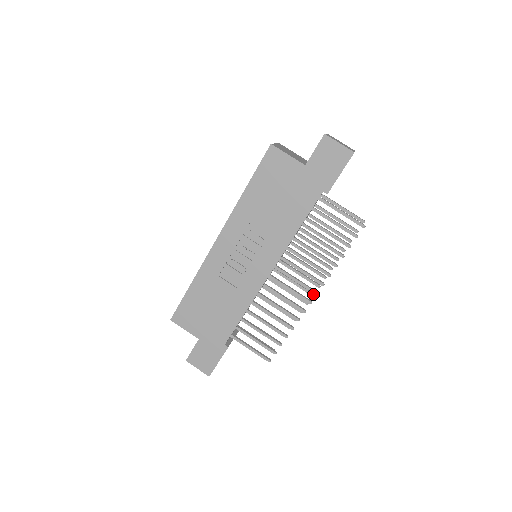
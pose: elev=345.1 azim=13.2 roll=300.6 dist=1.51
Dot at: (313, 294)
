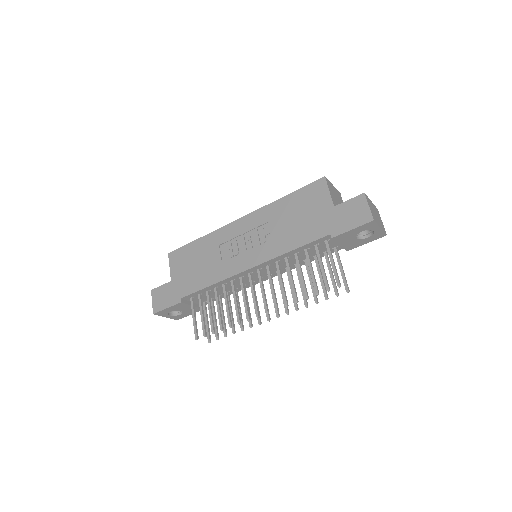
Dot at: (269, 319)
